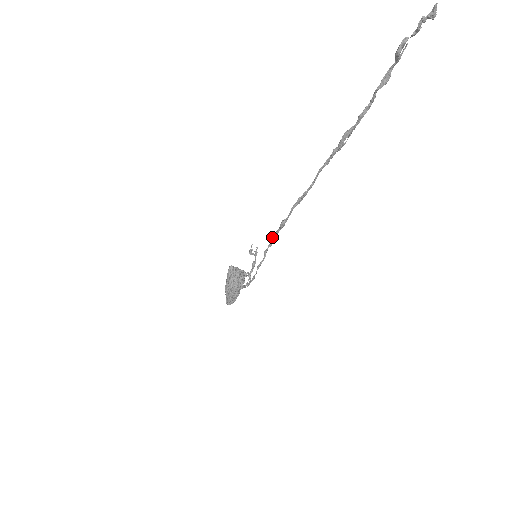
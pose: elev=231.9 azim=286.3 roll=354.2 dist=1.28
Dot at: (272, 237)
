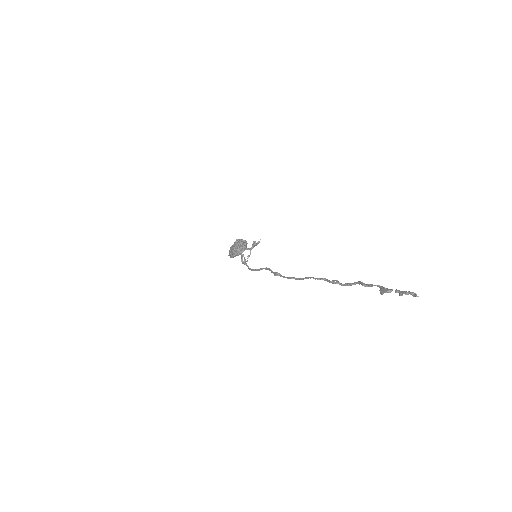
Dot at: (268, 269)
